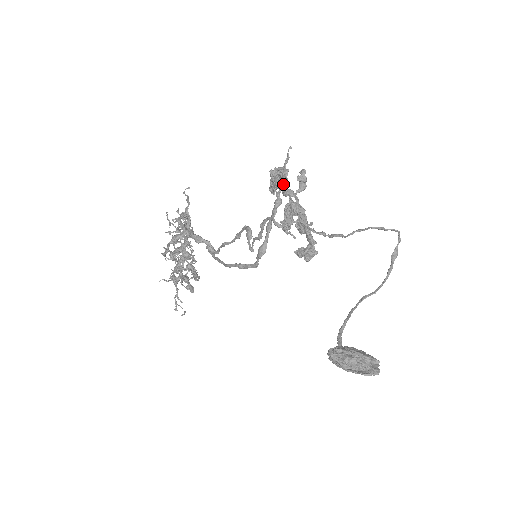
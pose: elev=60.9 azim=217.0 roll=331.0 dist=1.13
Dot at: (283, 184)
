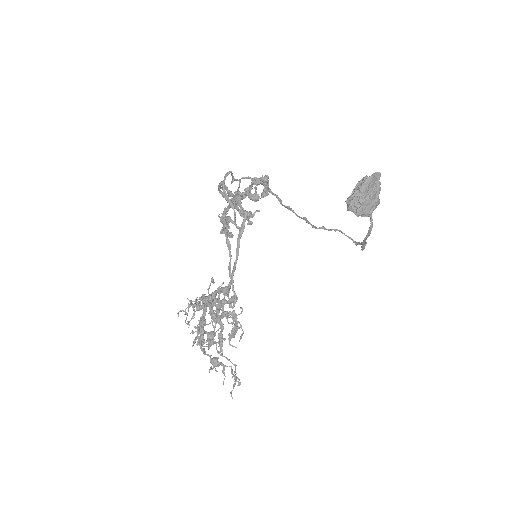
Dot at: (226, 209)
